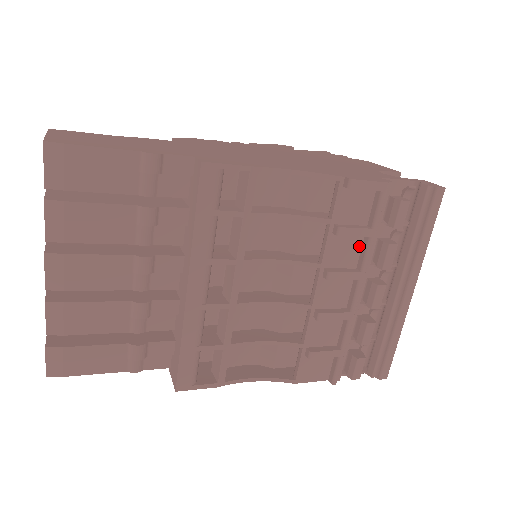
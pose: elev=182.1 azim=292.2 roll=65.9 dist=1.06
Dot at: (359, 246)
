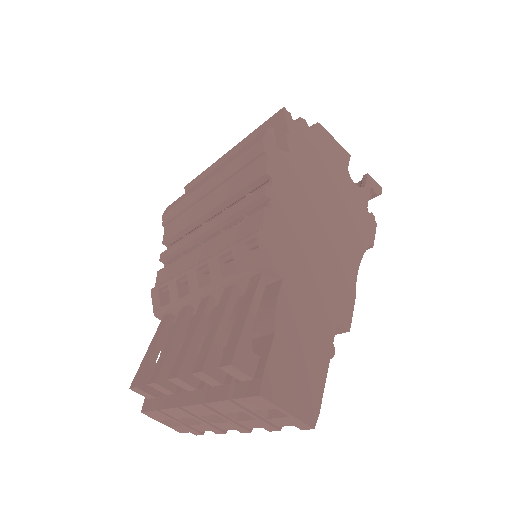
Dot at: occluded
